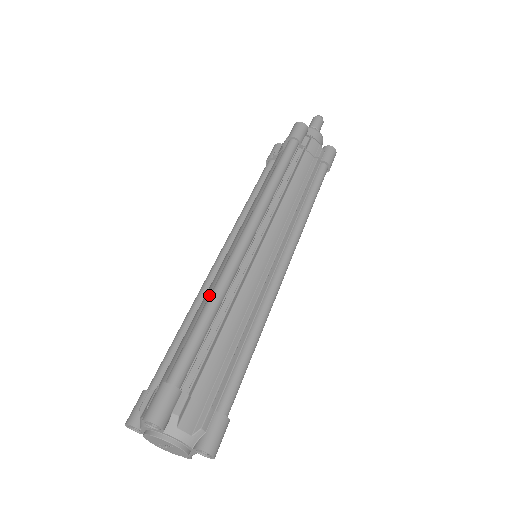
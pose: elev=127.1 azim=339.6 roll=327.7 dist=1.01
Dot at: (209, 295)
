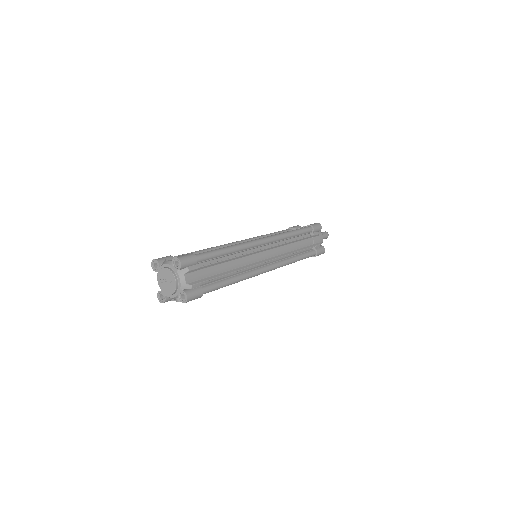
Dot at: occluded
